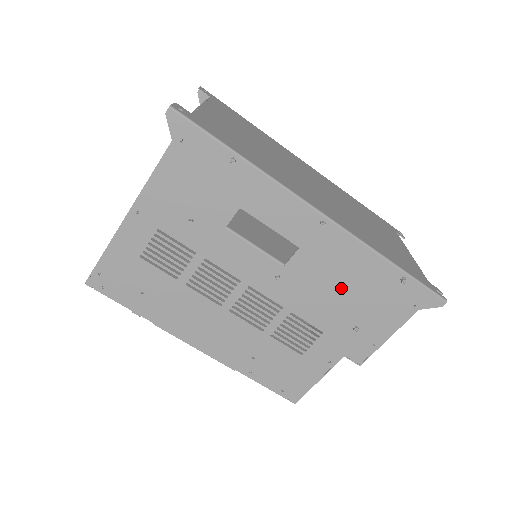
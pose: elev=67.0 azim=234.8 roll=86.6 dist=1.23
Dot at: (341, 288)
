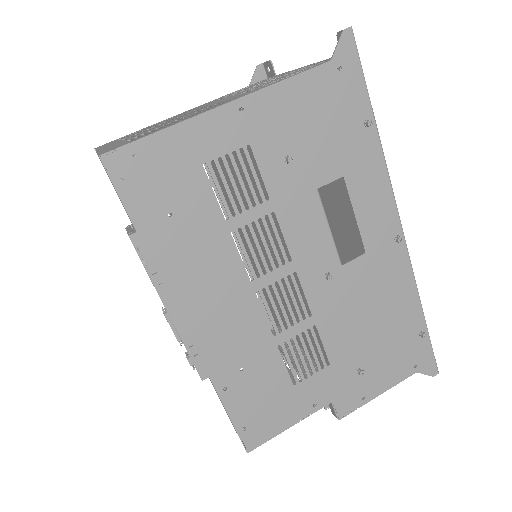
Dot at: (373, 318)
